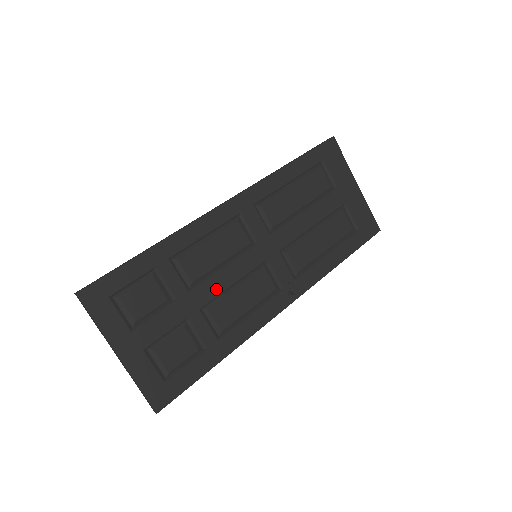
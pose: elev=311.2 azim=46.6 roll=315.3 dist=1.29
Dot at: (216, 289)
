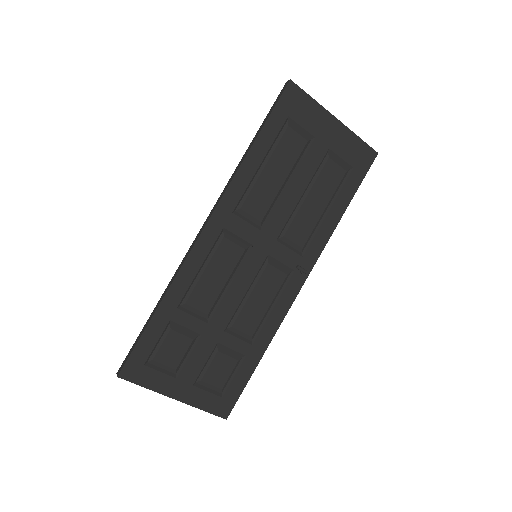
Dot at: (231, 307)
